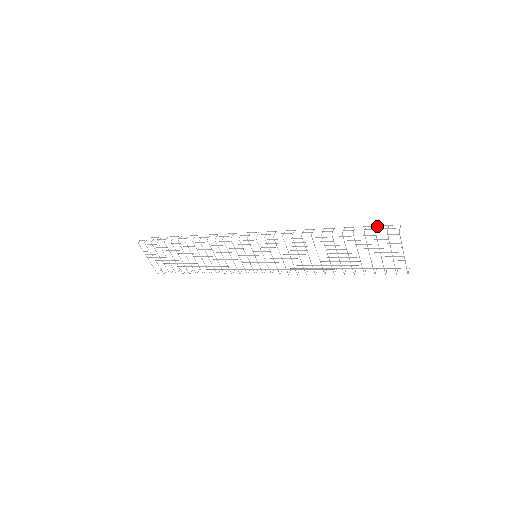
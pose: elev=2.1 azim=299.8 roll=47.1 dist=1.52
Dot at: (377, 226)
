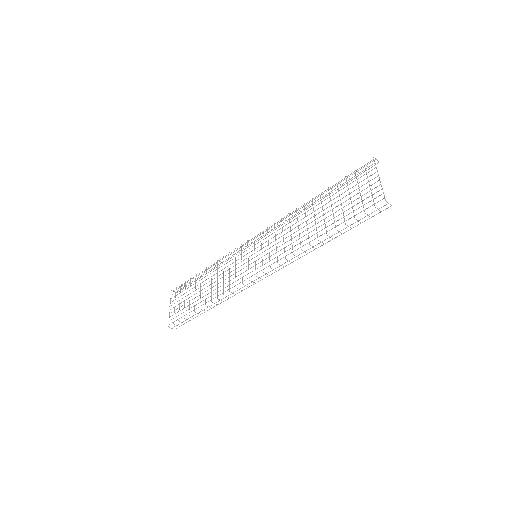
Dot at: (360, 174)
